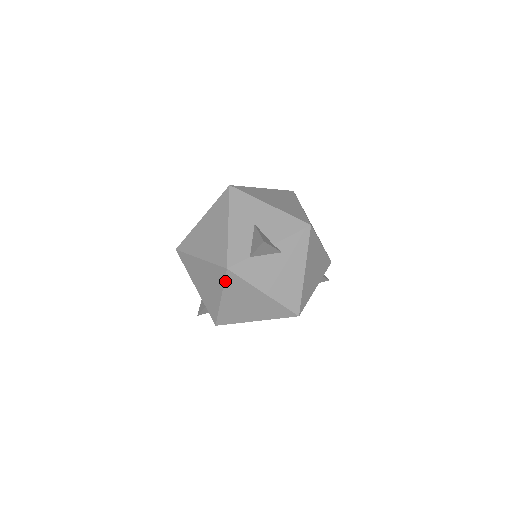
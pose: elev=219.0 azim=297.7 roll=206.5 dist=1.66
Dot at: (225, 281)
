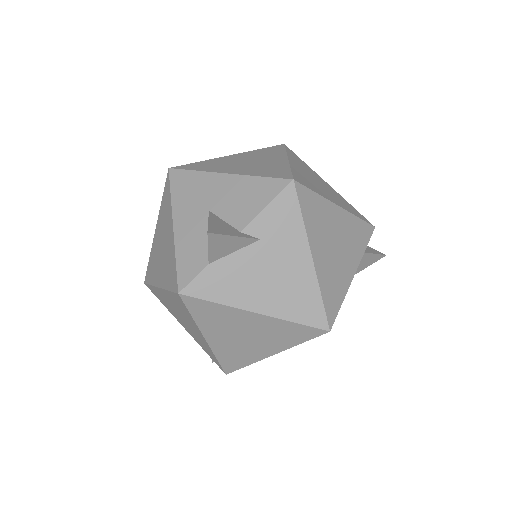
Dot at: (190, 312)
